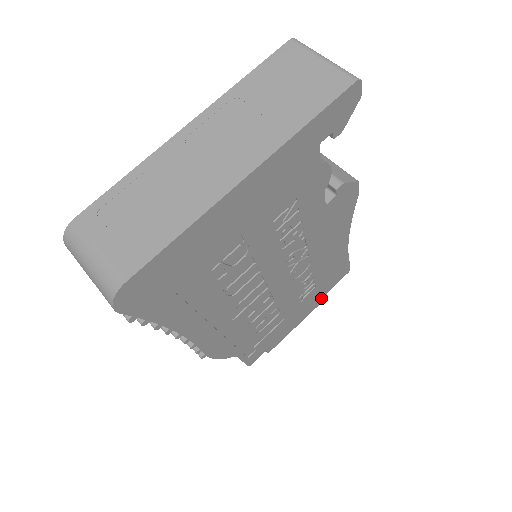
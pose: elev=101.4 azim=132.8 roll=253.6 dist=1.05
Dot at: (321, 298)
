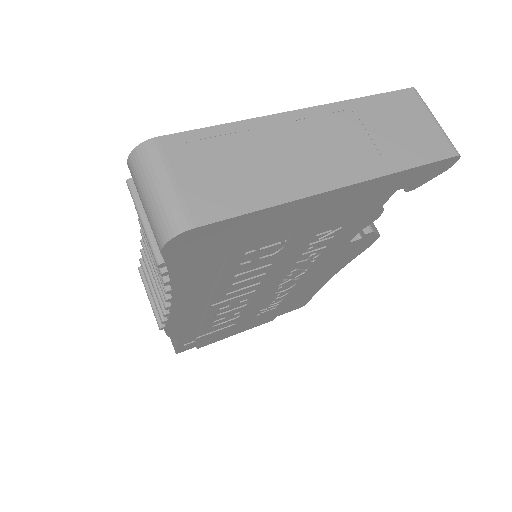
Dot at: (269, 319)
